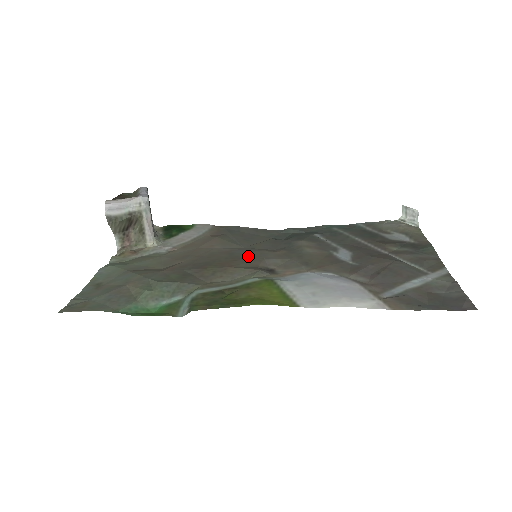
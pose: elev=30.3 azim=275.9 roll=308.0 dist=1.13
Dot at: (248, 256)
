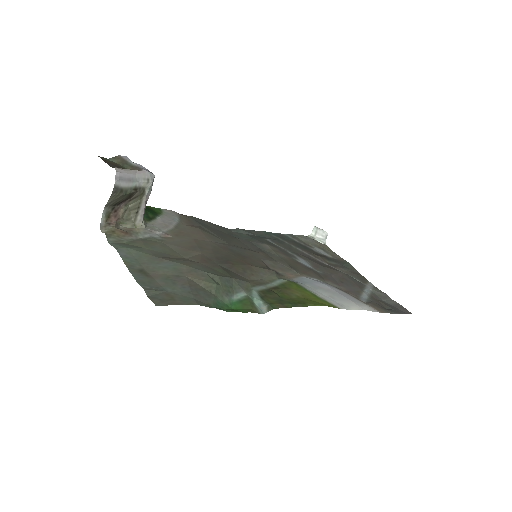
Dot at: (247, 255)
